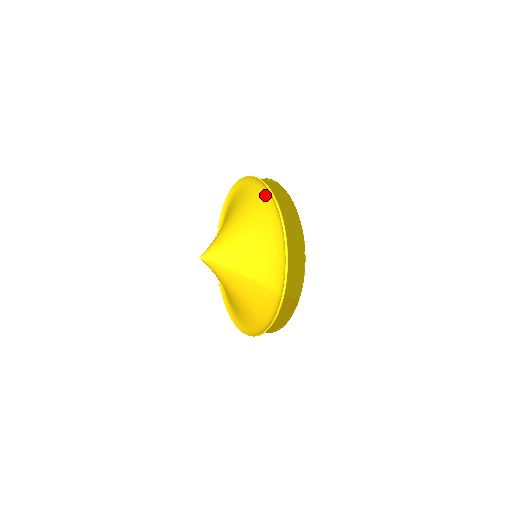
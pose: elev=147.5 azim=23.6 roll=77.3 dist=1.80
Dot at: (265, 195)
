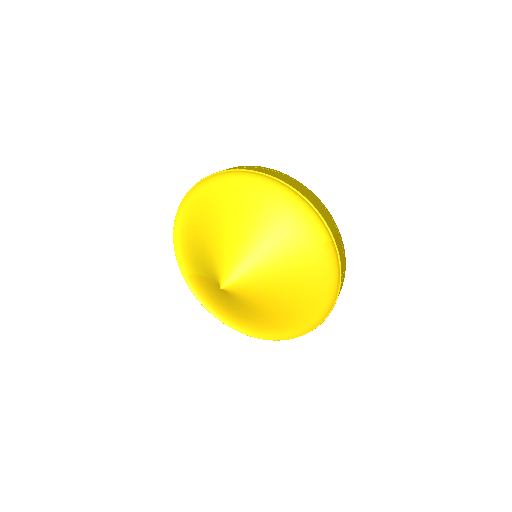
Dot at: (226, 182)
